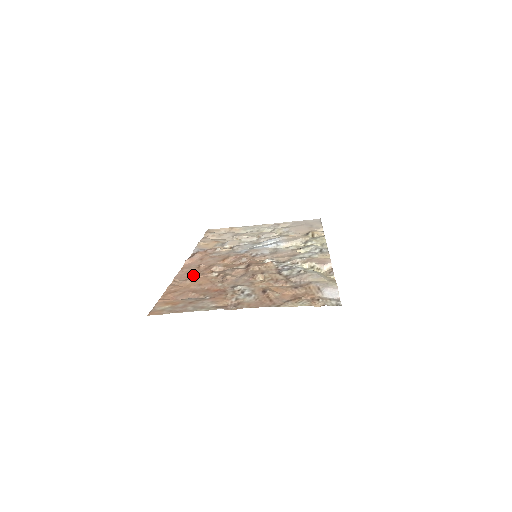
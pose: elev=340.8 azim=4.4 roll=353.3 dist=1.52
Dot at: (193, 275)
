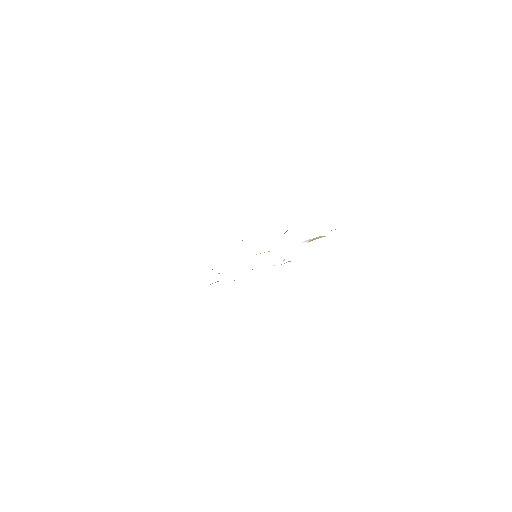
Dot at: occluded
